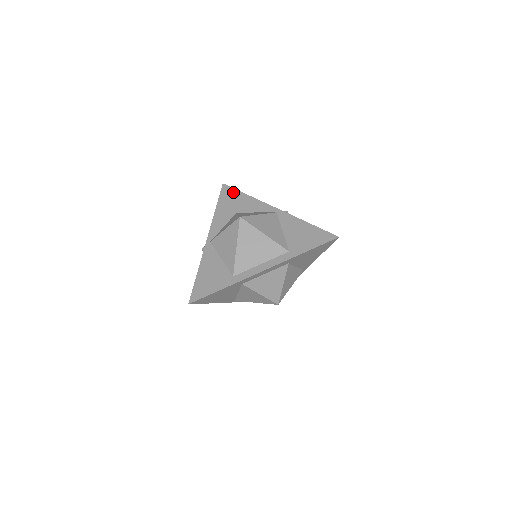
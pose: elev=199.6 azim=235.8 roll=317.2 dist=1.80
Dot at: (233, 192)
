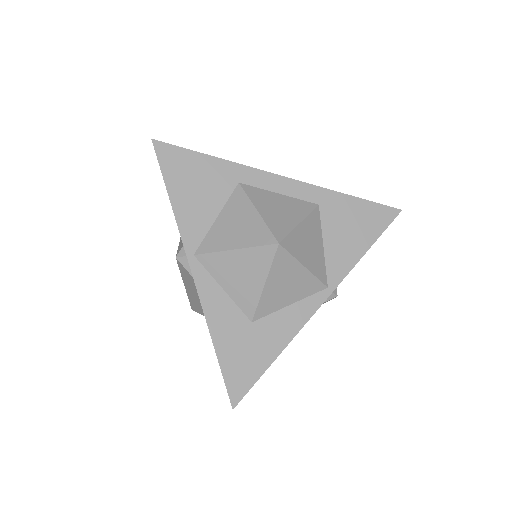
Dot at: occluded
